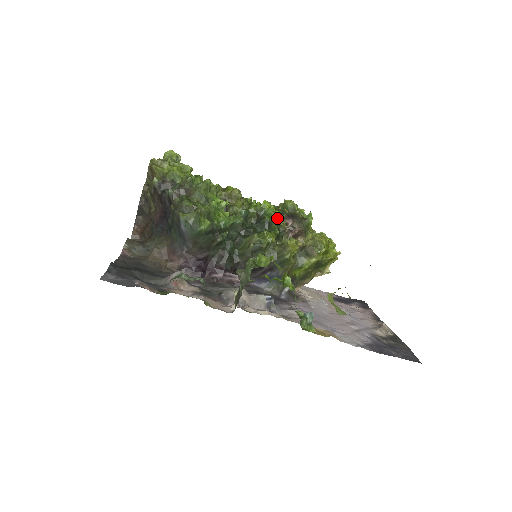
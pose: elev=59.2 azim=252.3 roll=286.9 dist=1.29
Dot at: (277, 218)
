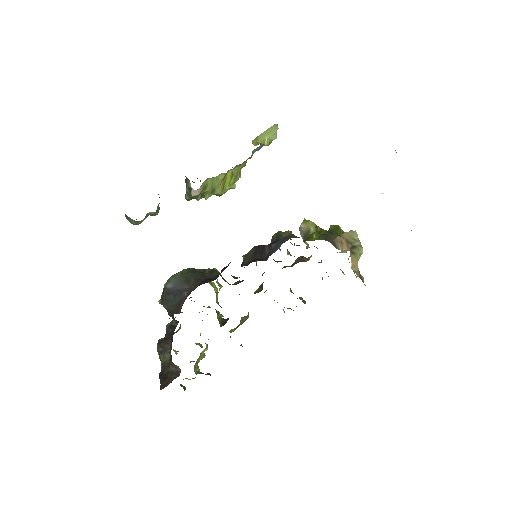
Dot at: occluded
